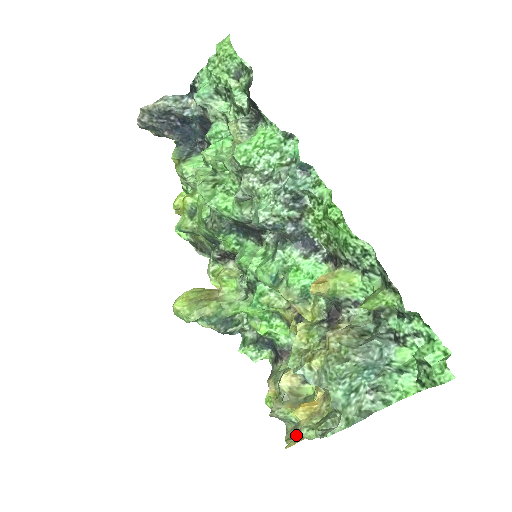
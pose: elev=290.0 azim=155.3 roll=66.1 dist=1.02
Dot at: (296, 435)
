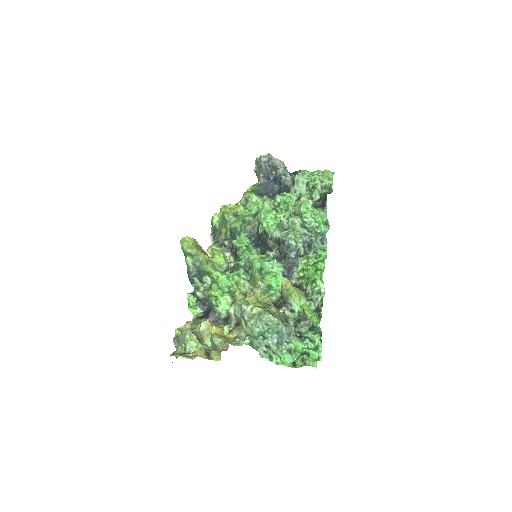
Dot at: (182, 356)
